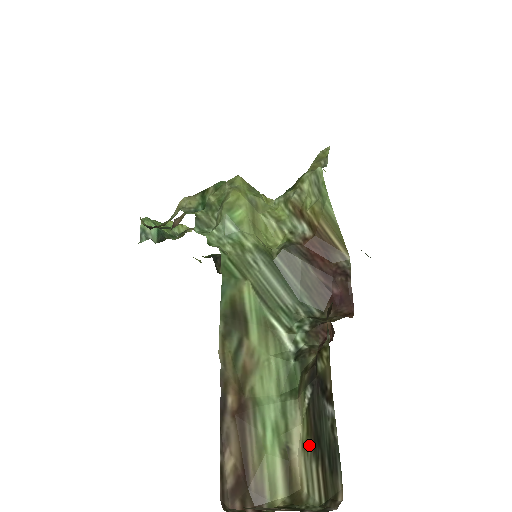
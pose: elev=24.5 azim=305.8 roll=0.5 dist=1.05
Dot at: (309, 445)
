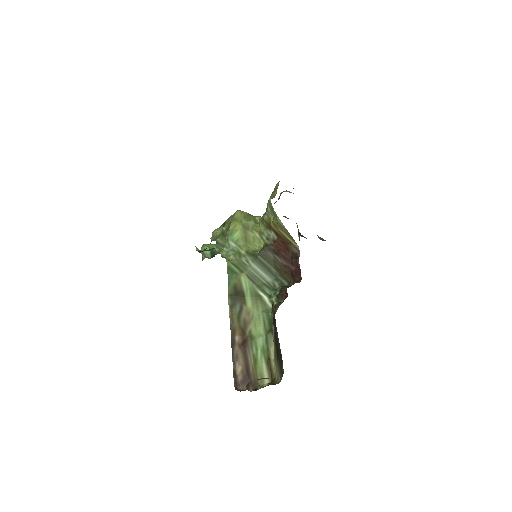
Dot at: (276, 354)
